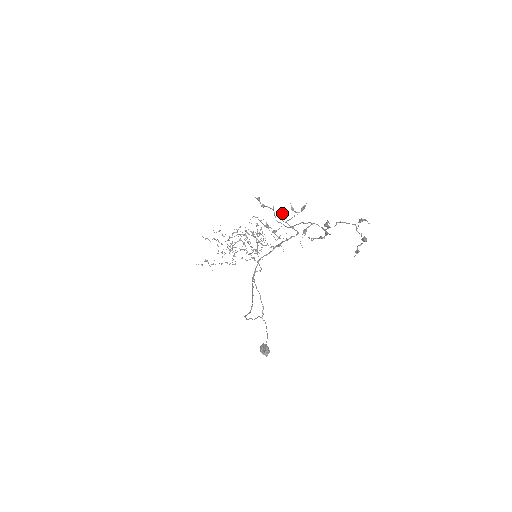
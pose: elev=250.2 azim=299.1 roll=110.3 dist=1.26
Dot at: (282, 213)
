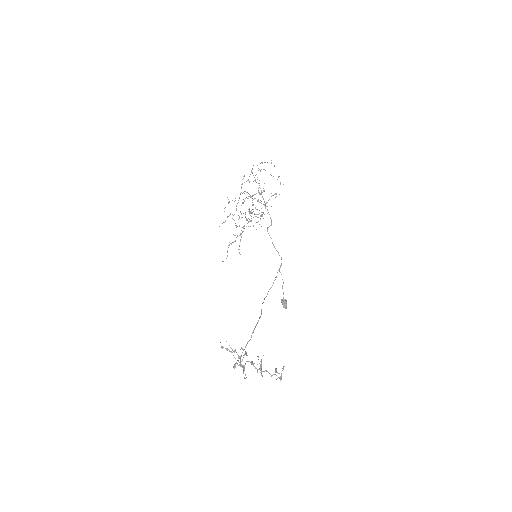
Dot at: (235, 365)
